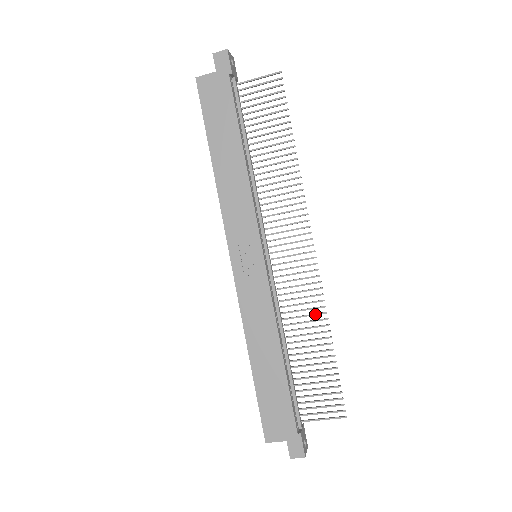
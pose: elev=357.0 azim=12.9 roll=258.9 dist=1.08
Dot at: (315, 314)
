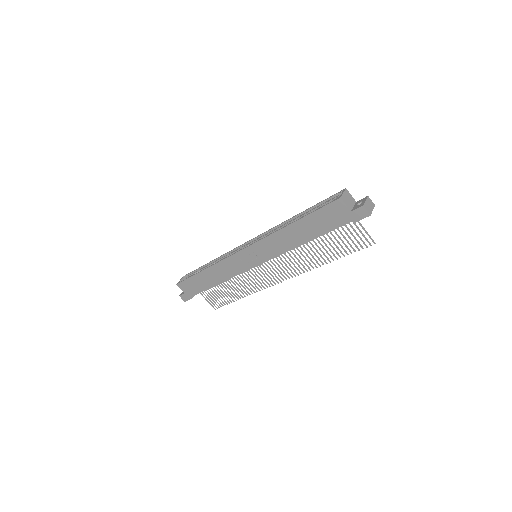
Dot at: (248, 289)
